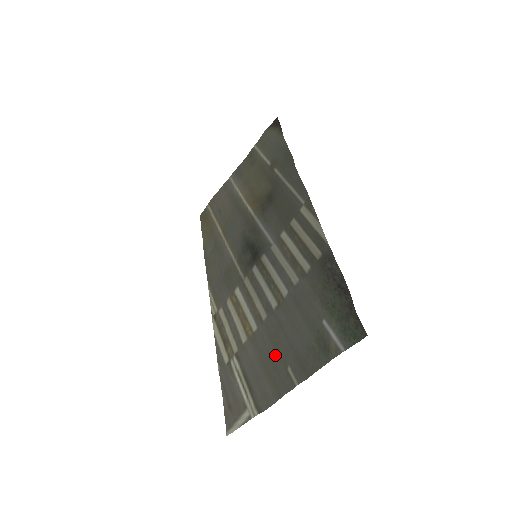
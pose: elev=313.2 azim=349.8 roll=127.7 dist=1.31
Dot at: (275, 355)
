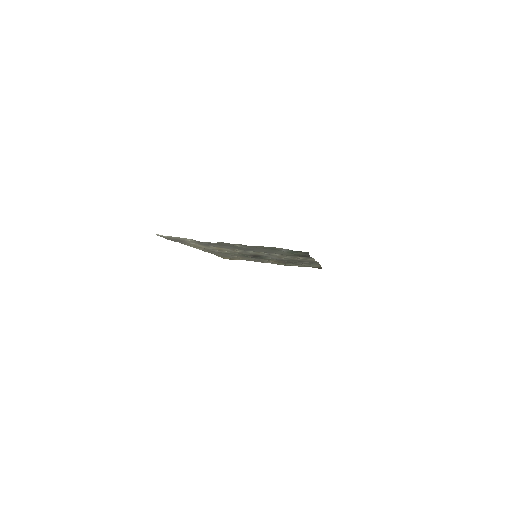
Dot at: (232, 246)
